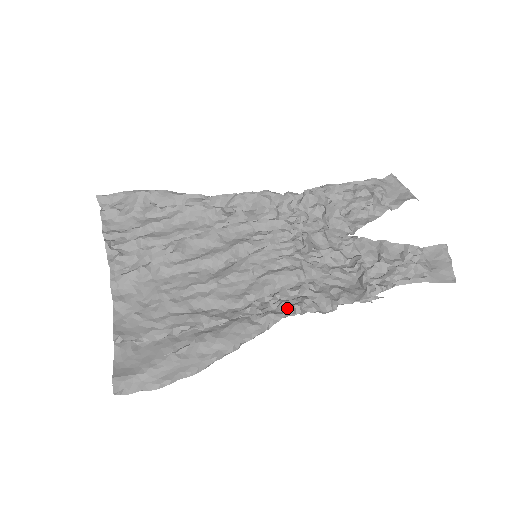
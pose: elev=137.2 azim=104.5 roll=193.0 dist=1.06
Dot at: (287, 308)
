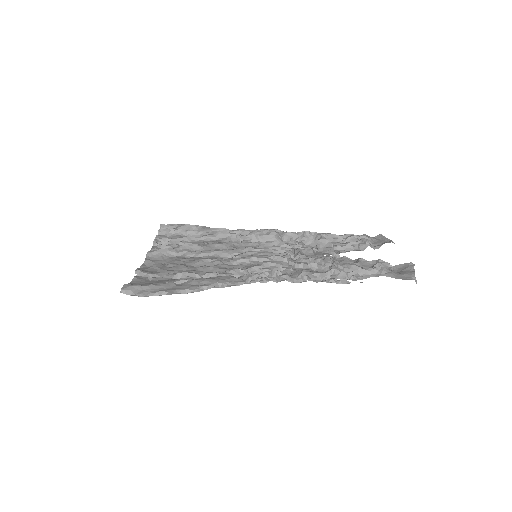
Dot at: (265, 271)
